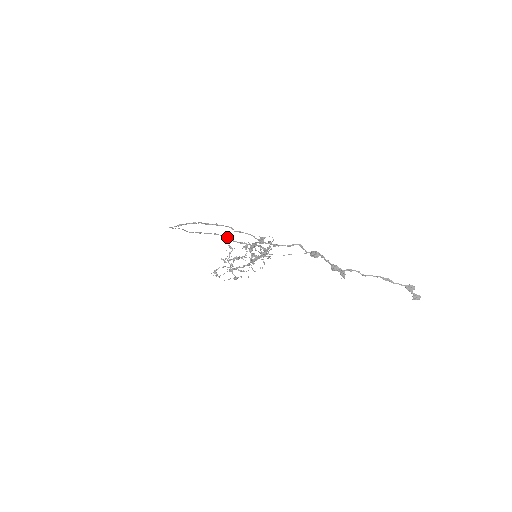
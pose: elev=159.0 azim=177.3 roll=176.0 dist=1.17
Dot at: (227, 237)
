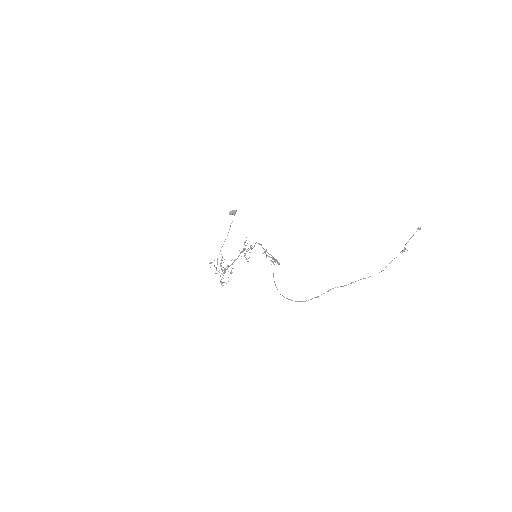
Dot at: occluded
